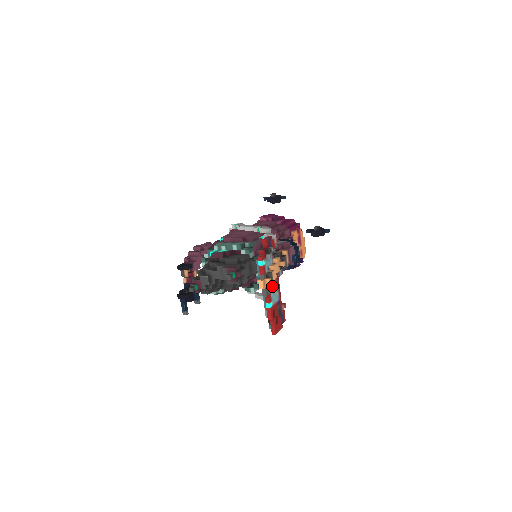
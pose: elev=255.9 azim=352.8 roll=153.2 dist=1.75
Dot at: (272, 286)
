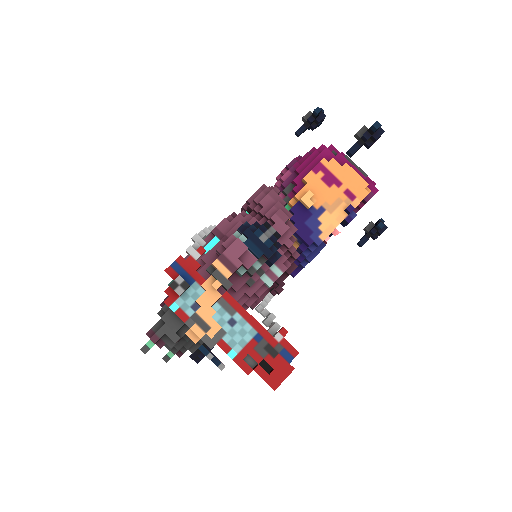
Dot at: (208, 332)
